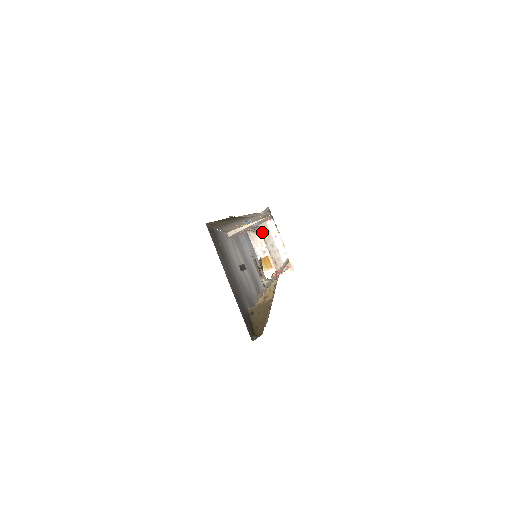
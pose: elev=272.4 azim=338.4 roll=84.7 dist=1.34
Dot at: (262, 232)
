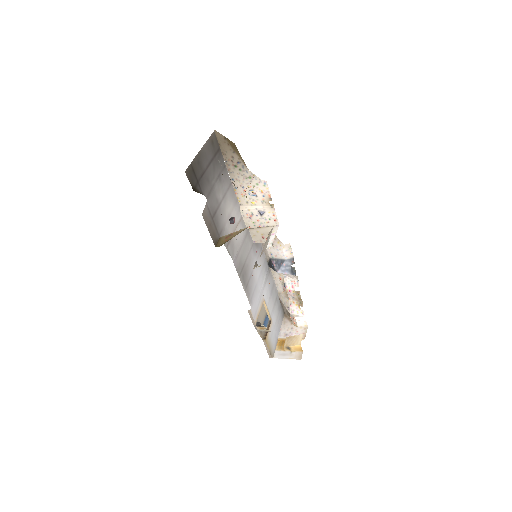
Dot at: (268, 235)
